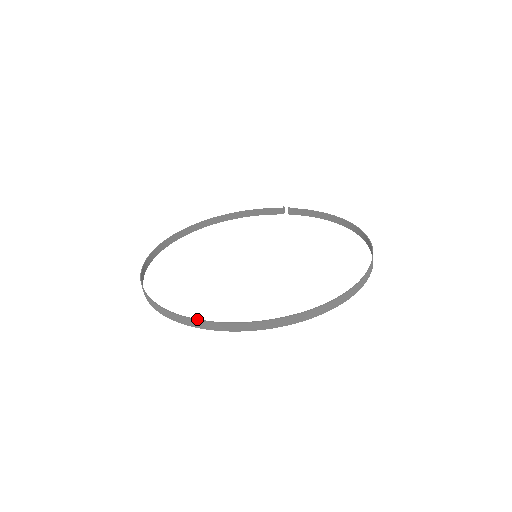
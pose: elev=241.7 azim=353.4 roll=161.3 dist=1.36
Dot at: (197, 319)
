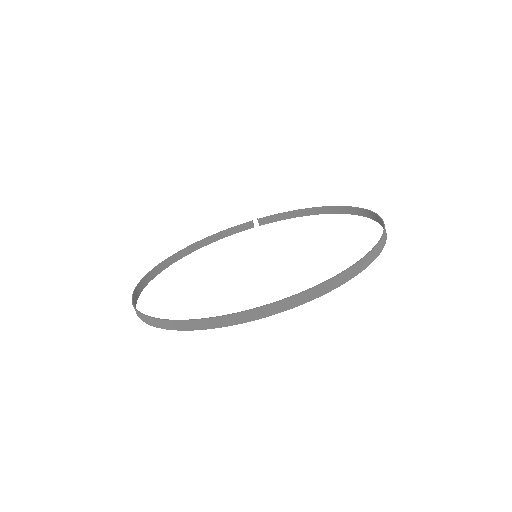
Dot at: (238, 312)
